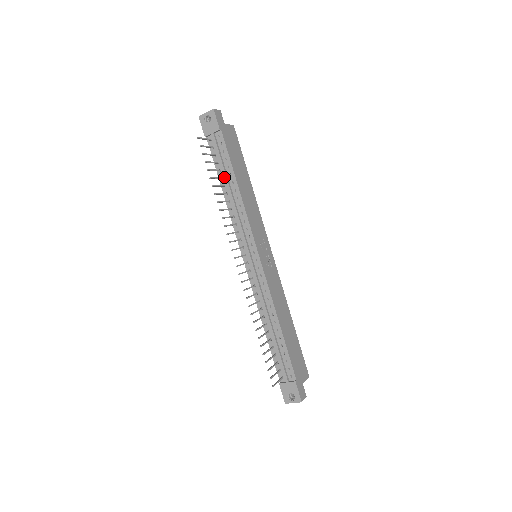
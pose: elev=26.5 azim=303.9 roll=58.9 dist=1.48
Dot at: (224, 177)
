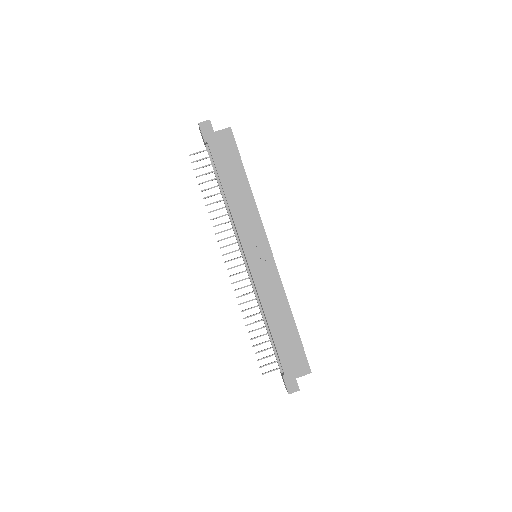
Dot at: (218, 185)
